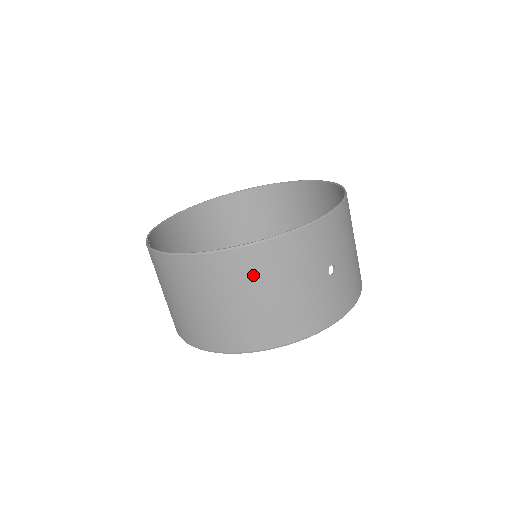
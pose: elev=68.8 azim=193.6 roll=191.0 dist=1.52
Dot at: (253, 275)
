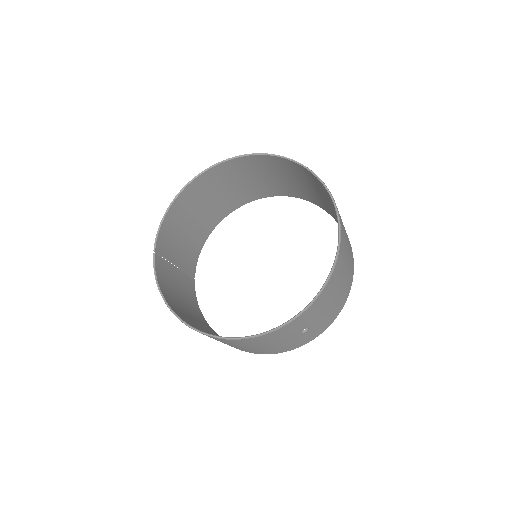
Dot at: (233, 343)
